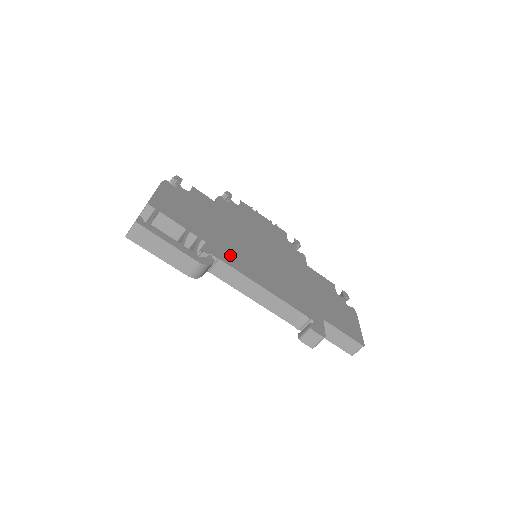
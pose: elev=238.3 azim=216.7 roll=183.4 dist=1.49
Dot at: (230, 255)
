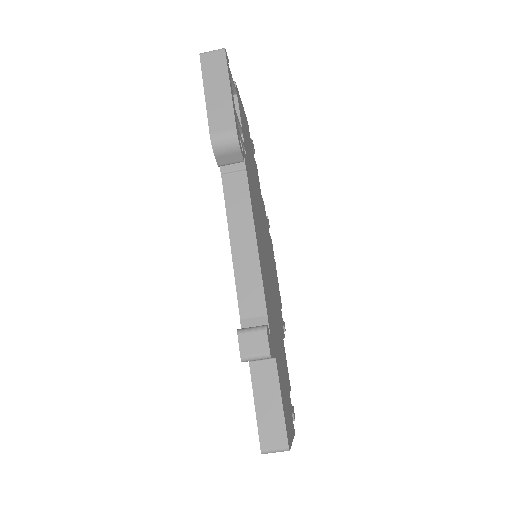
Dot at: (252, 193)
